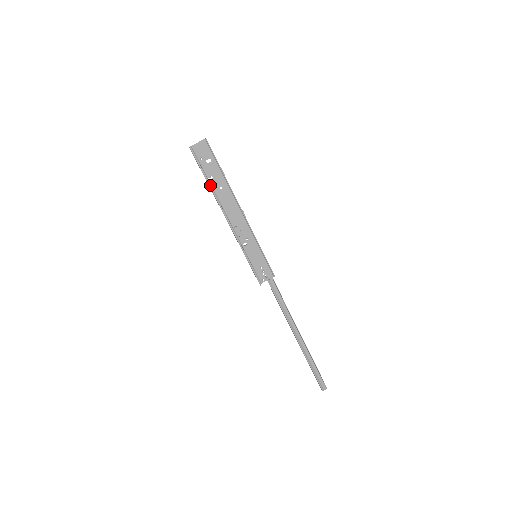
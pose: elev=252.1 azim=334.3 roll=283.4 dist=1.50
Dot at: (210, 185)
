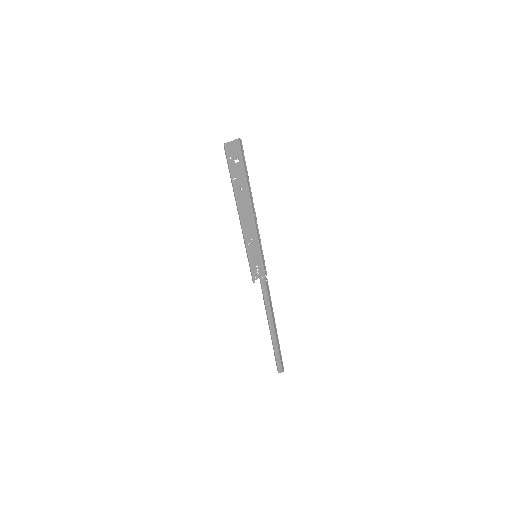
Dot at: (234, 186)
